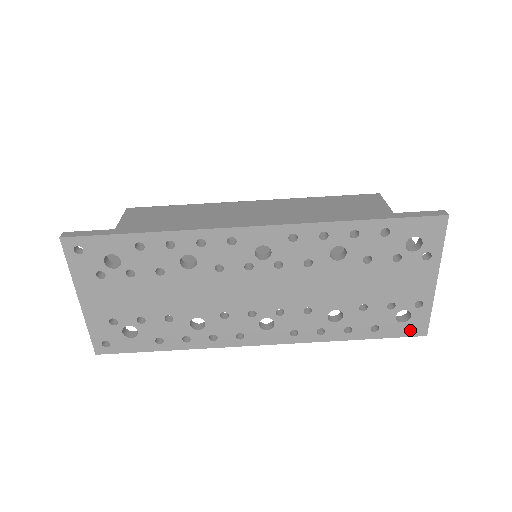
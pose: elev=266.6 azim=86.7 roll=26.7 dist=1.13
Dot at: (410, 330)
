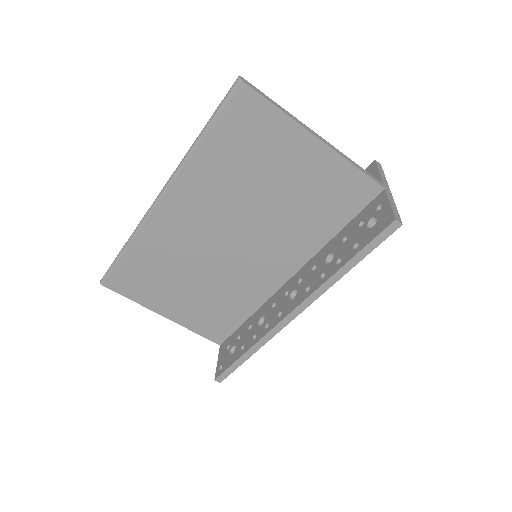
Dot at: occluded
